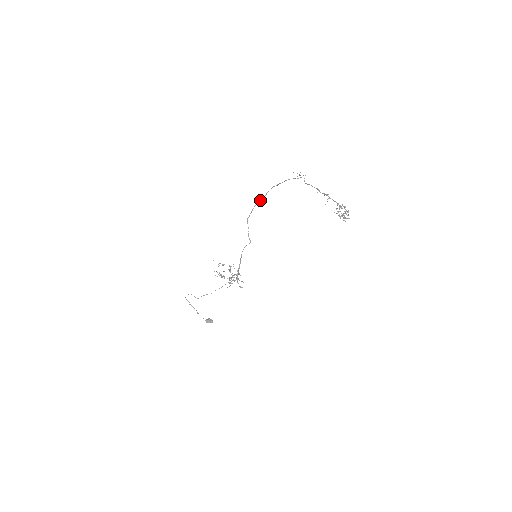
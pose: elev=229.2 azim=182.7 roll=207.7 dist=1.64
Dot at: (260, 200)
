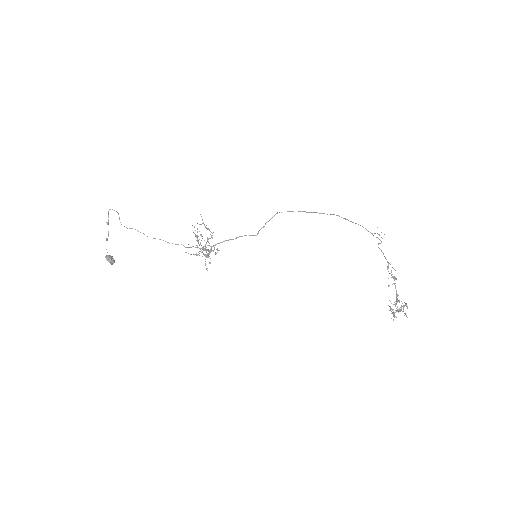
Dot at: occluded
